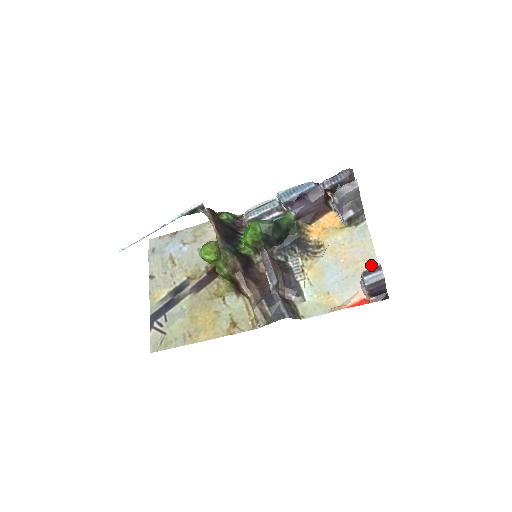
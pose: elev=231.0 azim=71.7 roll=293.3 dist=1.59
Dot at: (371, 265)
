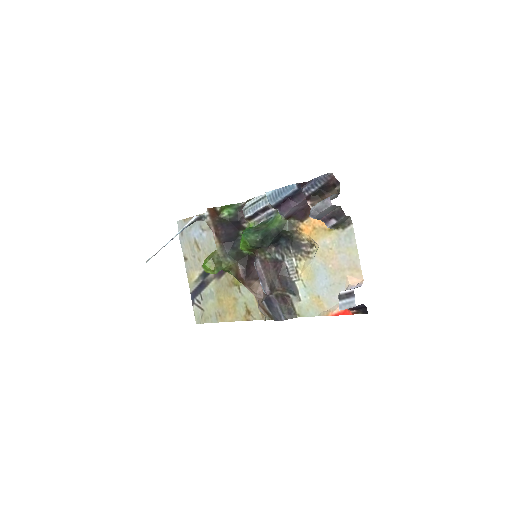
Dot at: (355, 275)
